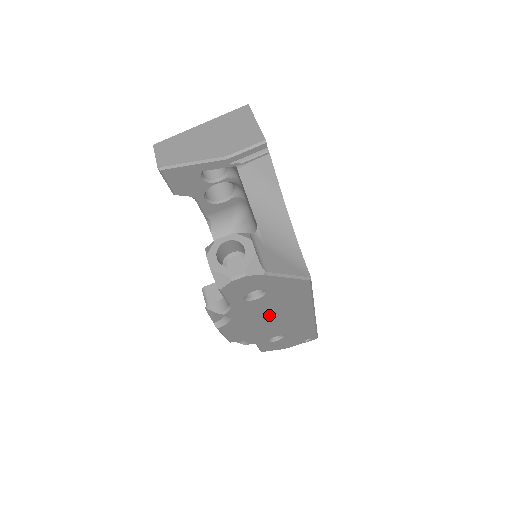
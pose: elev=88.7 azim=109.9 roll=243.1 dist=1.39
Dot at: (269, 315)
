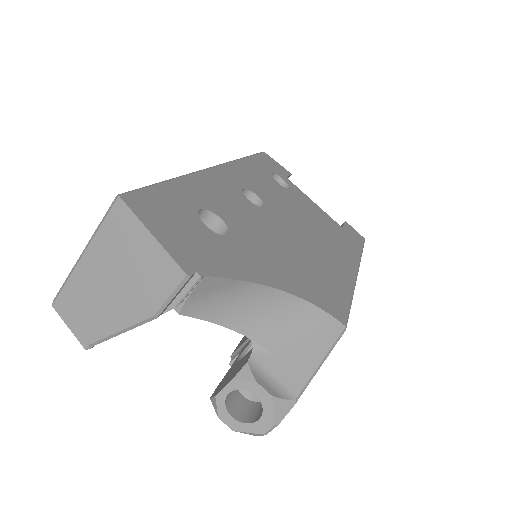
Dot at: occluded
